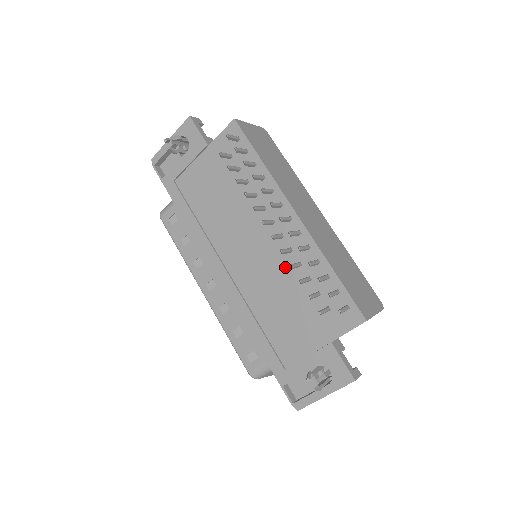
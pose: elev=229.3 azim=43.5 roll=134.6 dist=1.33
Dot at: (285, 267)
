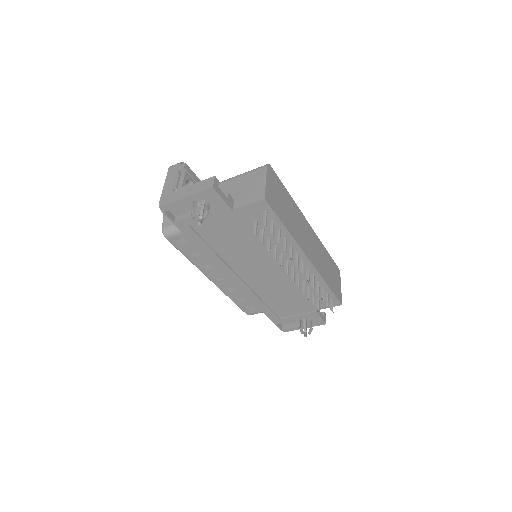
Dot at: (292, 281)
